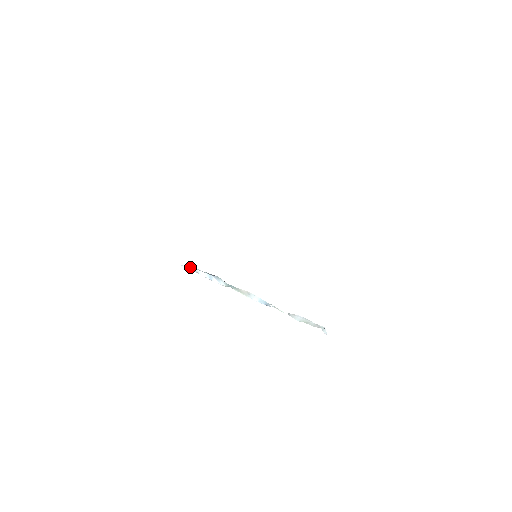
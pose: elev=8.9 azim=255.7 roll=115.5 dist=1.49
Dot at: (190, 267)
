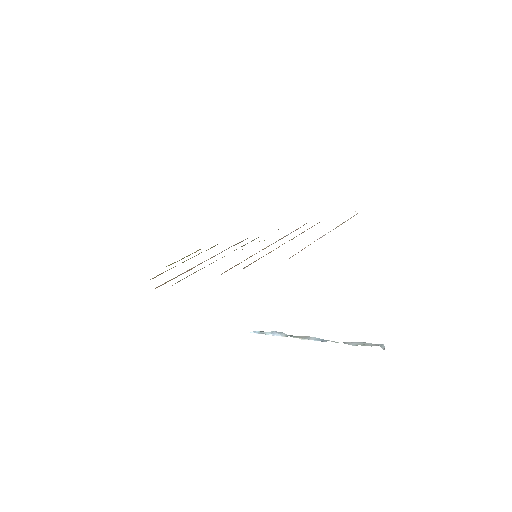
Dot at: (258, 332)
